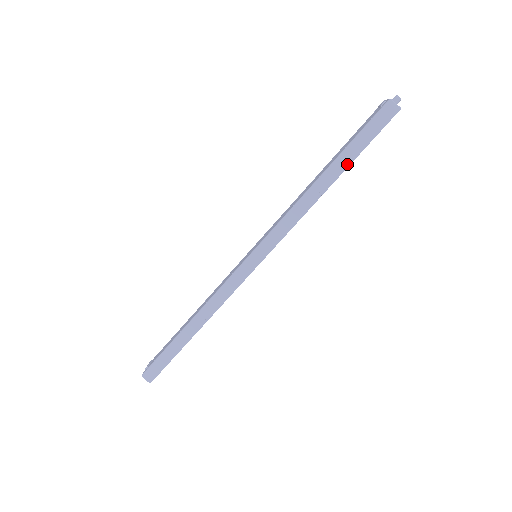
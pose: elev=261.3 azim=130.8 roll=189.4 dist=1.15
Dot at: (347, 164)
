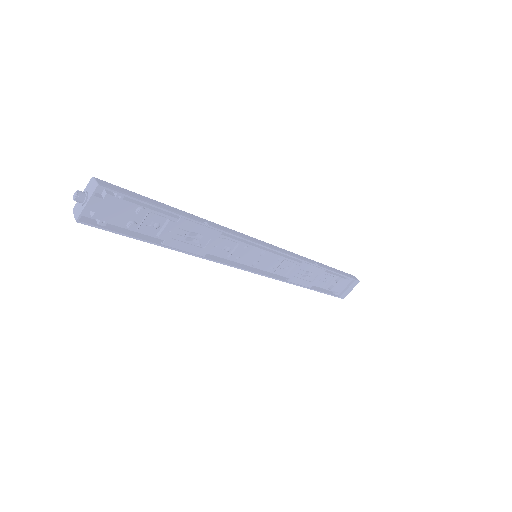
Dot at: (333, 270)
